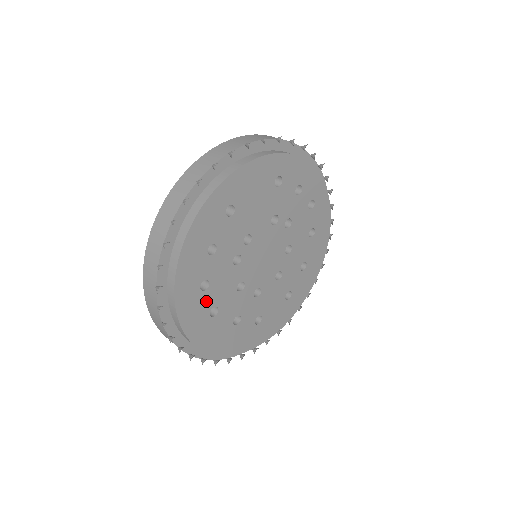
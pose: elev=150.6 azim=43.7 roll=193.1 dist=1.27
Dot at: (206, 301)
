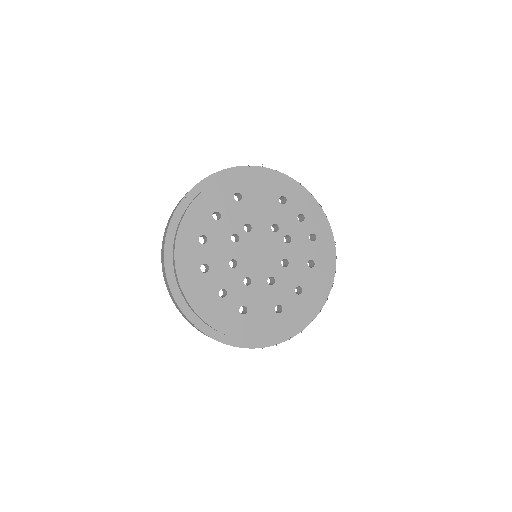
Dot at: (201, 254)
